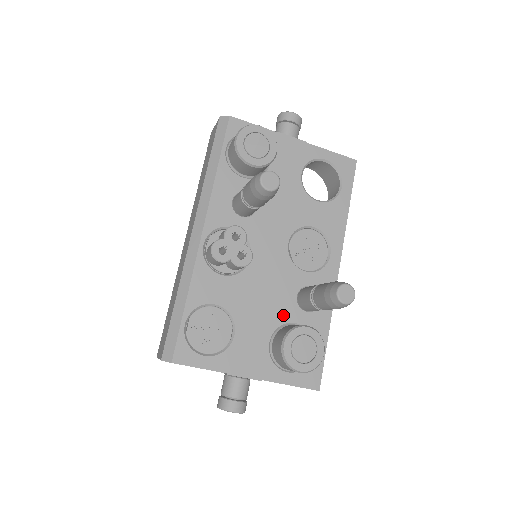
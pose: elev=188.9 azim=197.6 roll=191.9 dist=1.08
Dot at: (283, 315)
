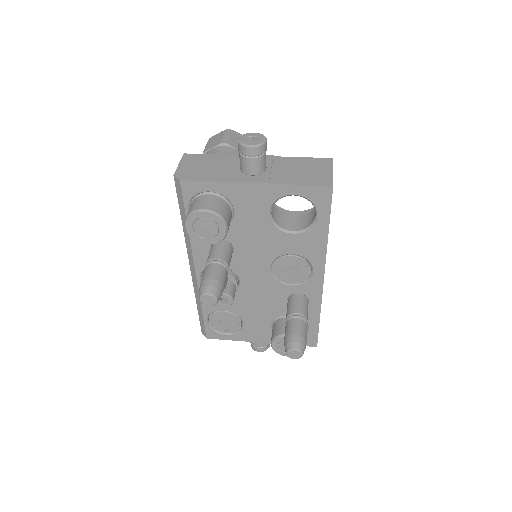
Dot at: (278, 312)
